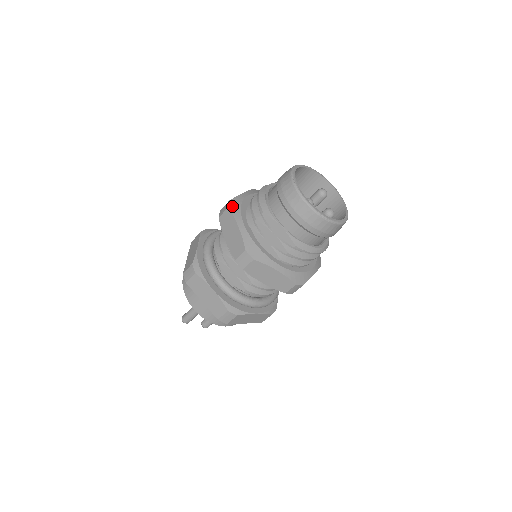
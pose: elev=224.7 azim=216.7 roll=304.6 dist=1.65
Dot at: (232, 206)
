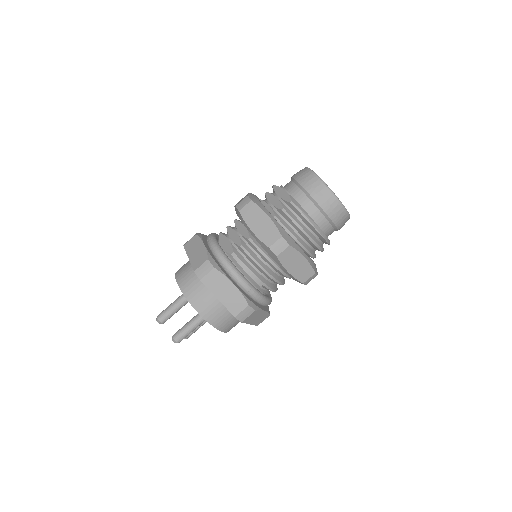
Dot at: occluded
